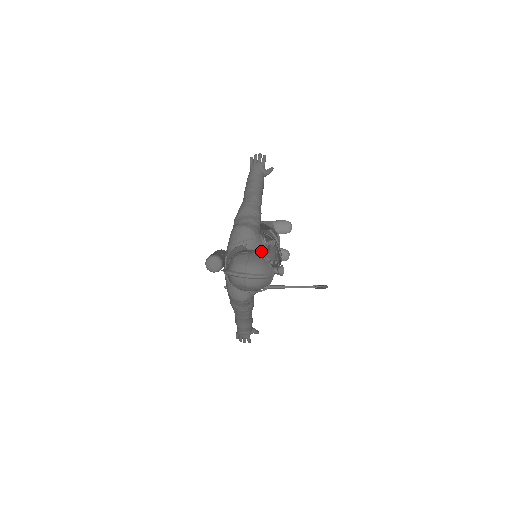
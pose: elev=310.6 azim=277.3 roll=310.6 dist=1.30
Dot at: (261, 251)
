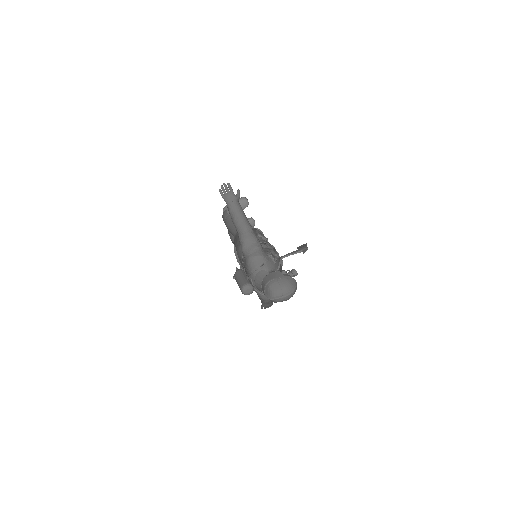
Dot at: (273, 264)
